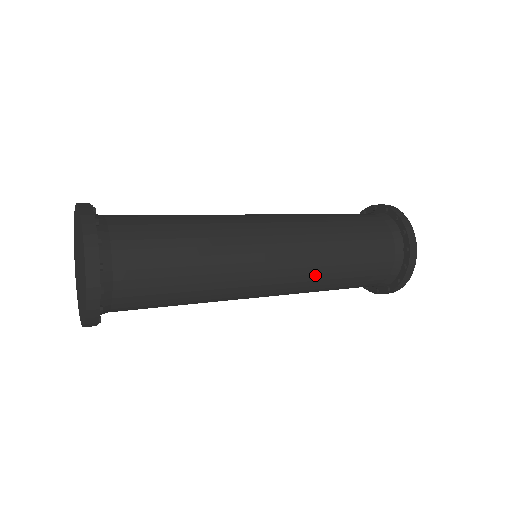
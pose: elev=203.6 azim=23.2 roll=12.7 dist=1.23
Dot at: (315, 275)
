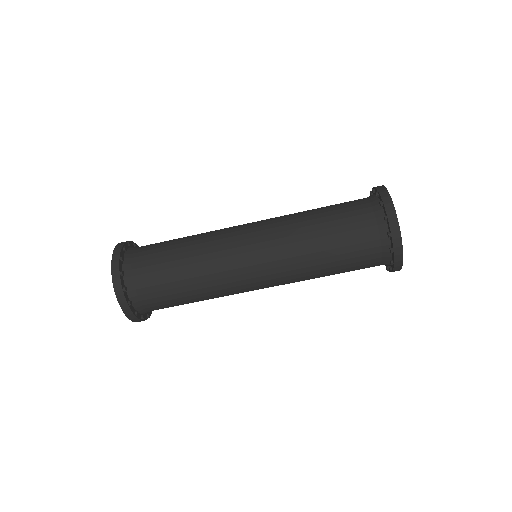
Dot at: (296, 270)
